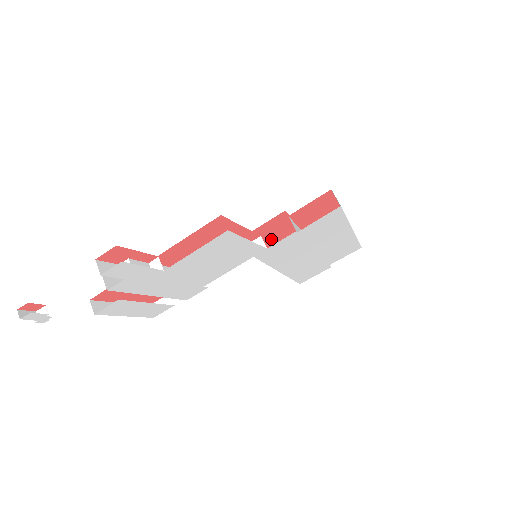
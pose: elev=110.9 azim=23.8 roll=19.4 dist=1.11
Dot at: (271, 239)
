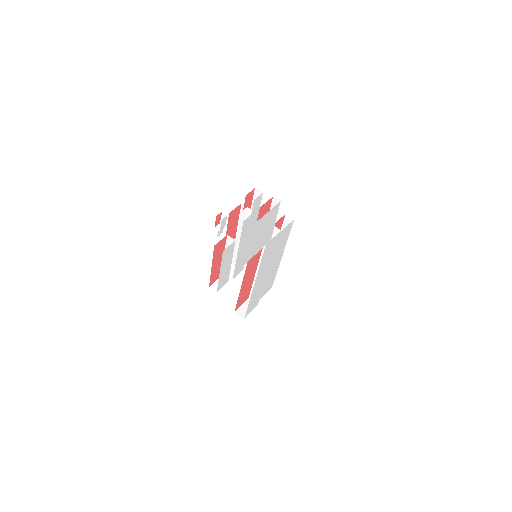
Dot at: occluded
